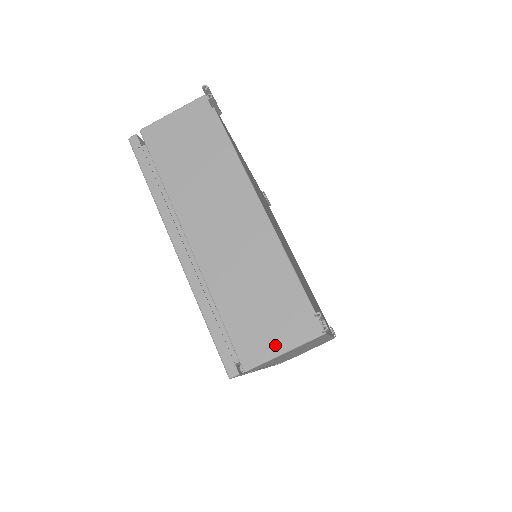
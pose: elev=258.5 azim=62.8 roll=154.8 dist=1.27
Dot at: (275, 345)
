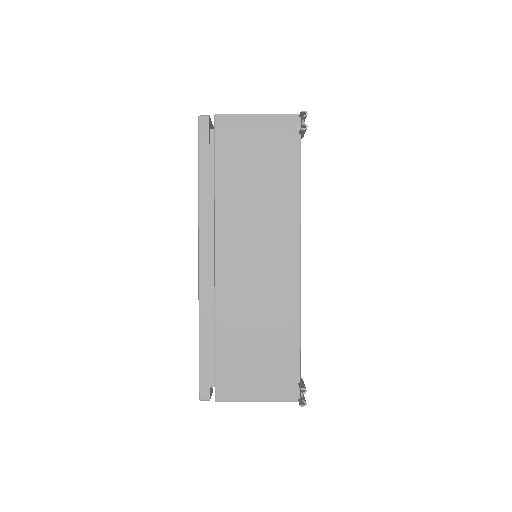
Dot at: (253, 392)
